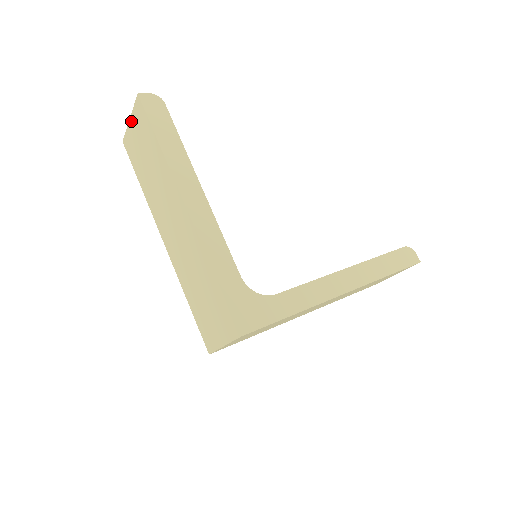
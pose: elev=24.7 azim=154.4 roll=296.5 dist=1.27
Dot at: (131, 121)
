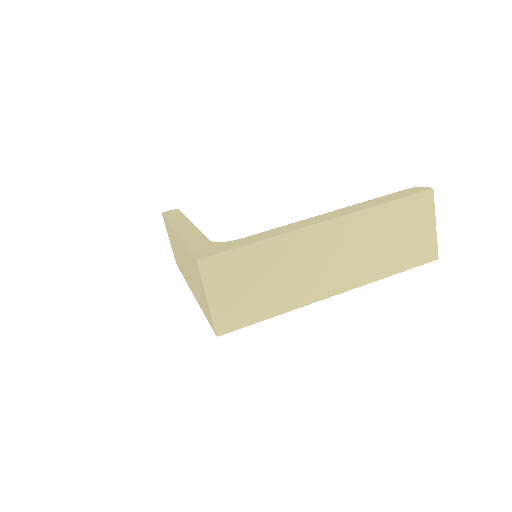
Dot at: (169, 238)
